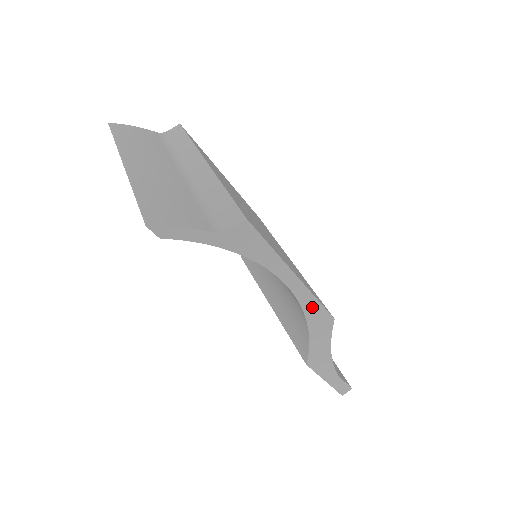
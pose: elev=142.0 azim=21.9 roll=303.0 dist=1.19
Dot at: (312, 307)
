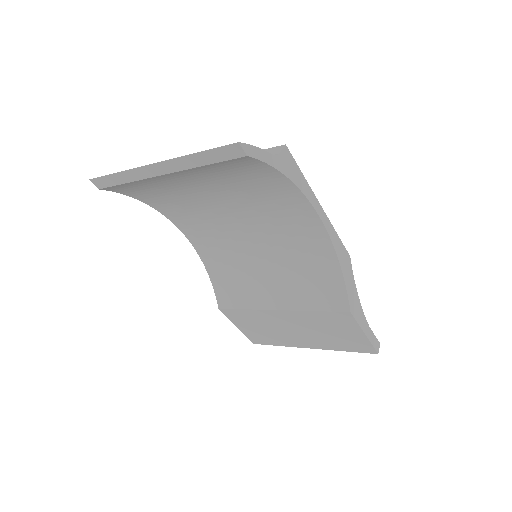
Dot at: (336, 241)
